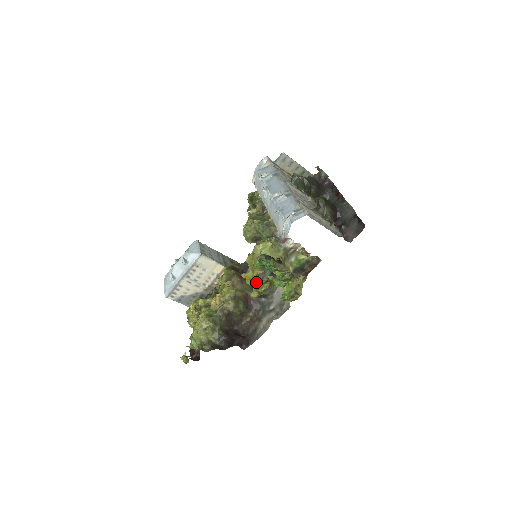
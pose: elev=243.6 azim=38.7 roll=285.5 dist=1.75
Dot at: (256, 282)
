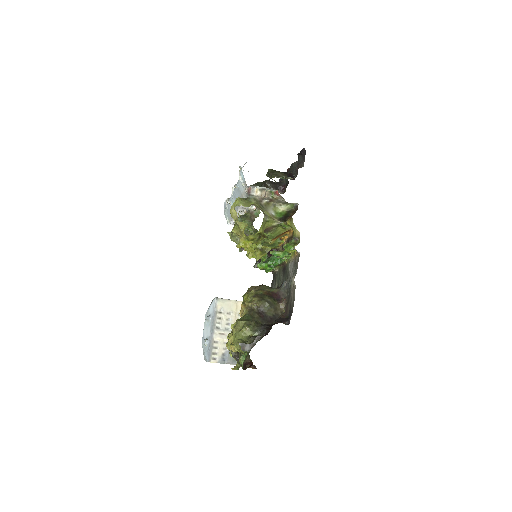
Dot at: (252, 243)
